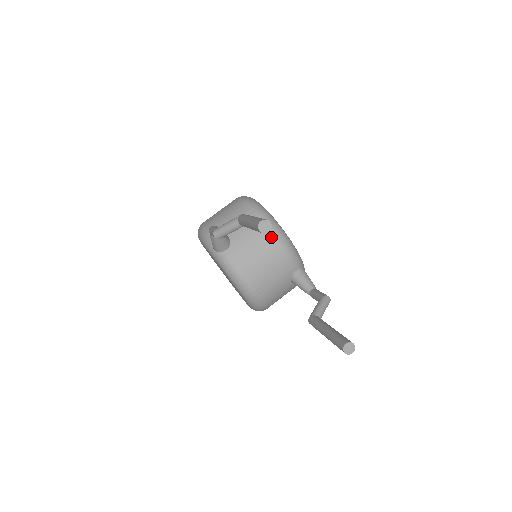
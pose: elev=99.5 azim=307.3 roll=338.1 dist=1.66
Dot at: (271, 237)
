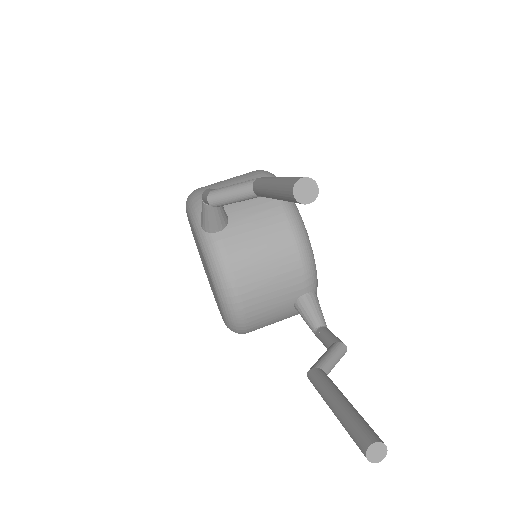
Dot at: (288, 234)
